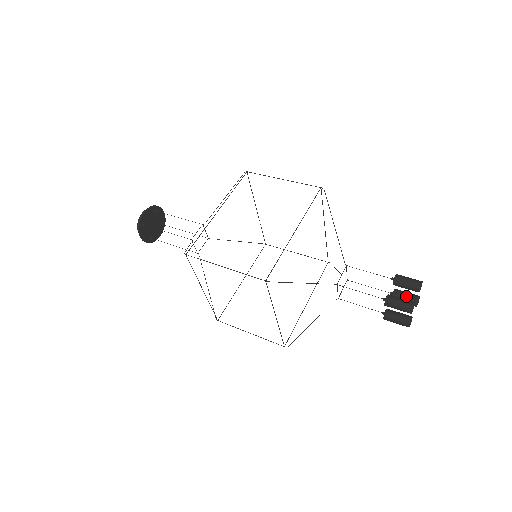
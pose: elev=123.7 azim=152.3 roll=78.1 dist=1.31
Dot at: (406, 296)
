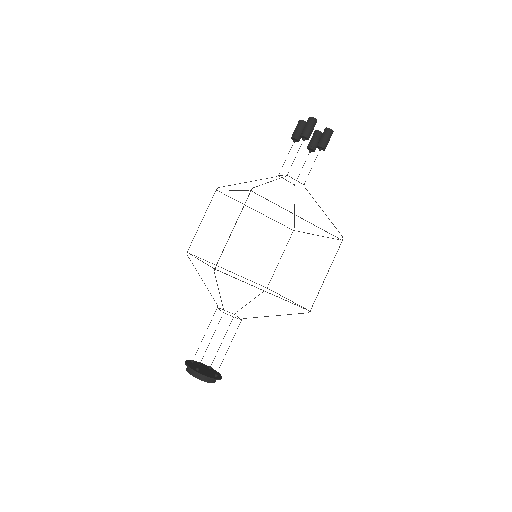
Dot at: (312, 138)
